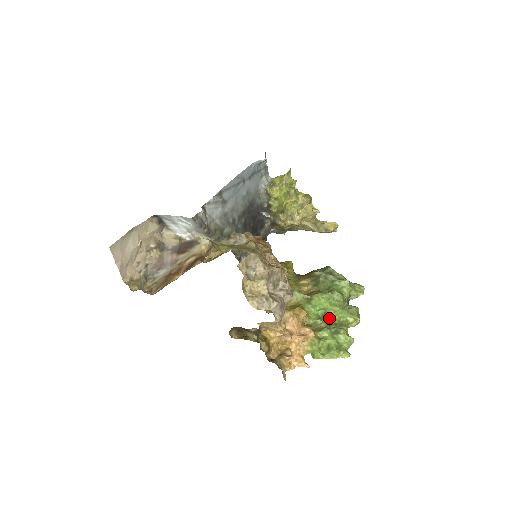
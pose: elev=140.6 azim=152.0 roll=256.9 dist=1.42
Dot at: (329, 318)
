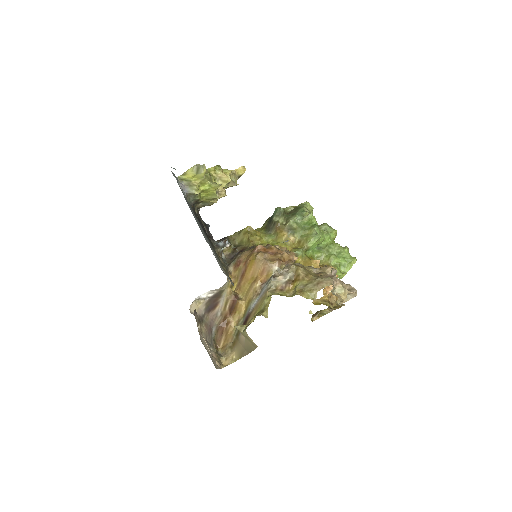
Dot at: (323, 247)
